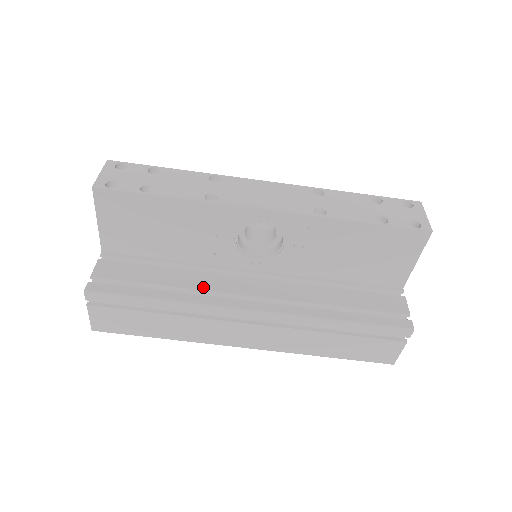
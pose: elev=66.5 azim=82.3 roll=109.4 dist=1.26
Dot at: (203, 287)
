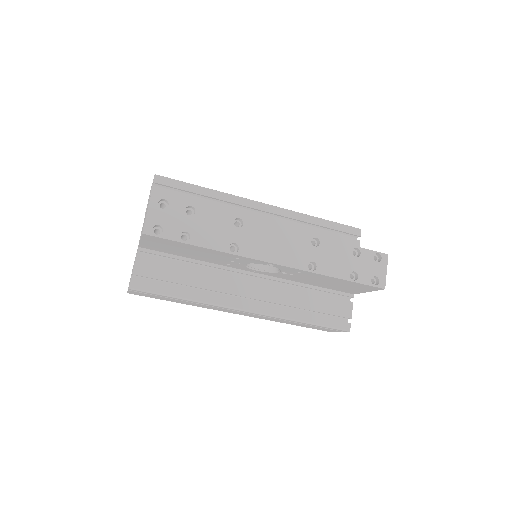
Dot at: (215, 288)
